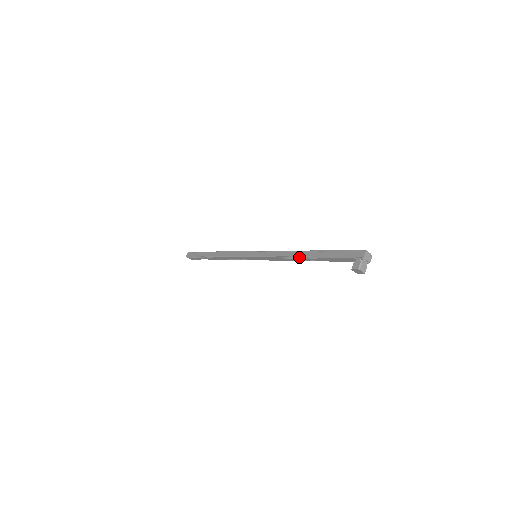
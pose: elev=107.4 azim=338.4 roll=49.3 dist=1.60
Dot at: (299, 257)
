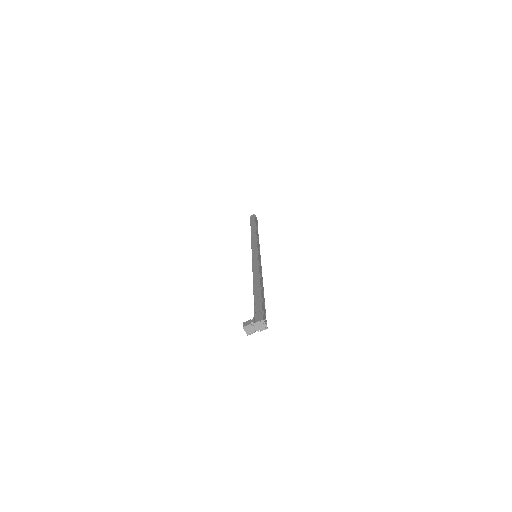
Dot at: (253, 282)
